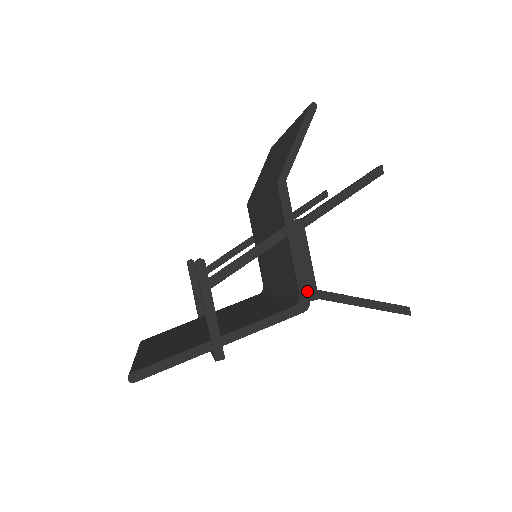
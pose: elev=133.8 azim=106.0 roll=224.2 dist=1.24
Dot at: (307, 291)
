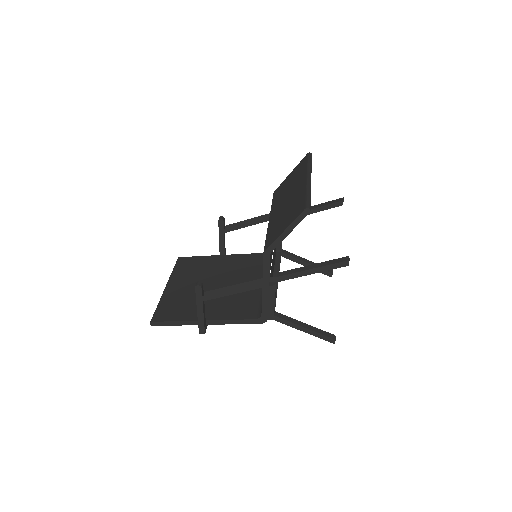
Dot at: (267, 314)
